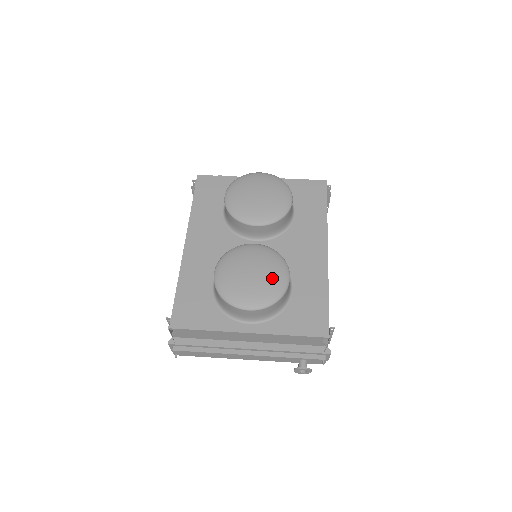
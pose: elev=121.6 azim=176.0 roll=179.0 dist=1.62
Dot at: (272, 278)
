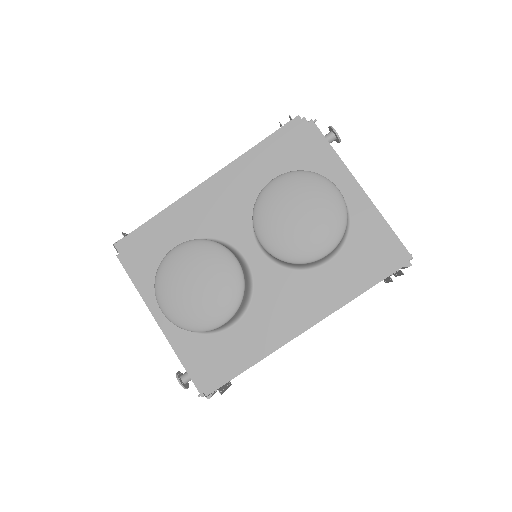
Dot at: (206, 309)
